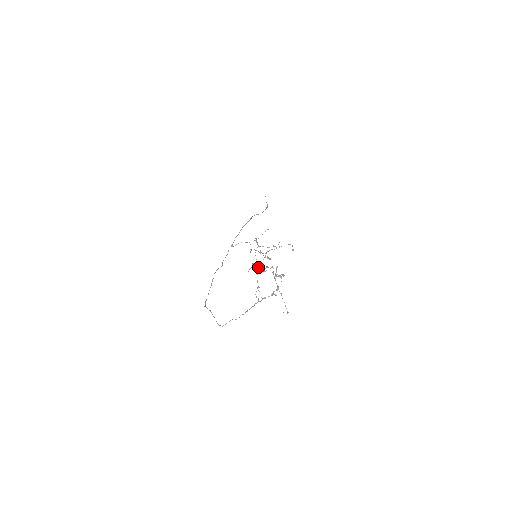
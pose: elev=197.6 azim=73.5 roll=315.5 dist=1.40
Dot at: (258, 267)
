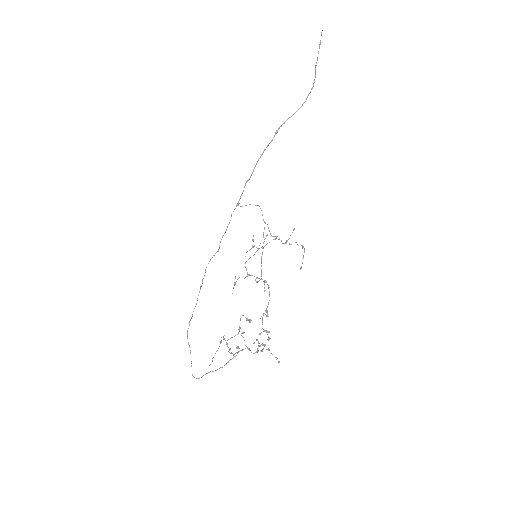
Dot at: occluded
